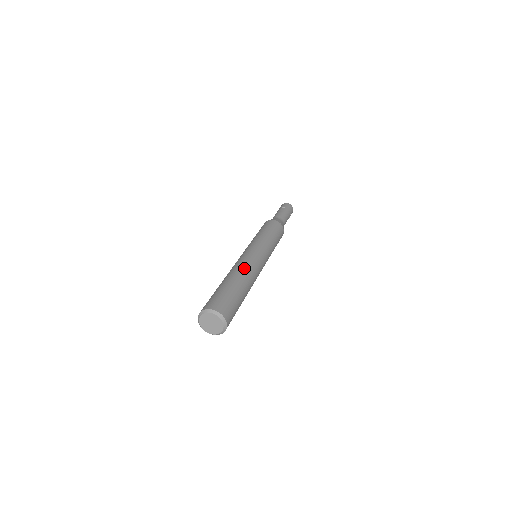
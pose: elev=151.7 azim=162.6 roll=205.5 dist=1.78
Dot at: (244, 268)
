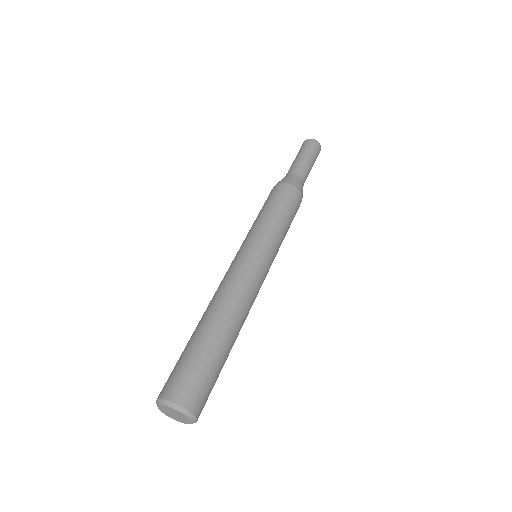
Dot at: (243, 308)
